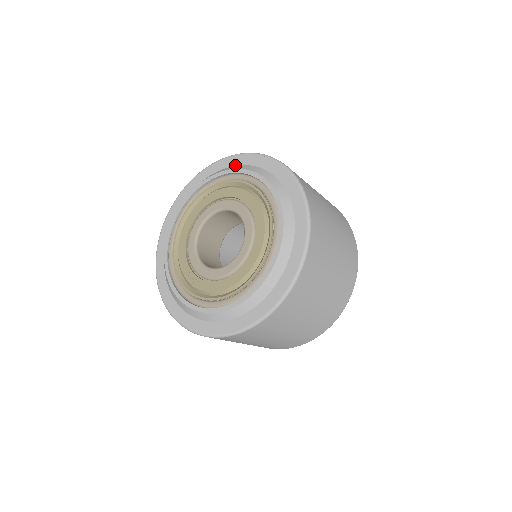
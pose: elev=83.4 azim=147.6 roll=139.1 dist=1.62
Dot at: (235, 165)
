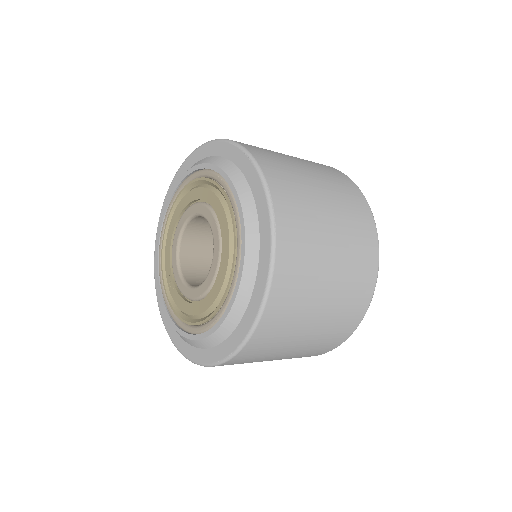
Dot at: (226, 157)
